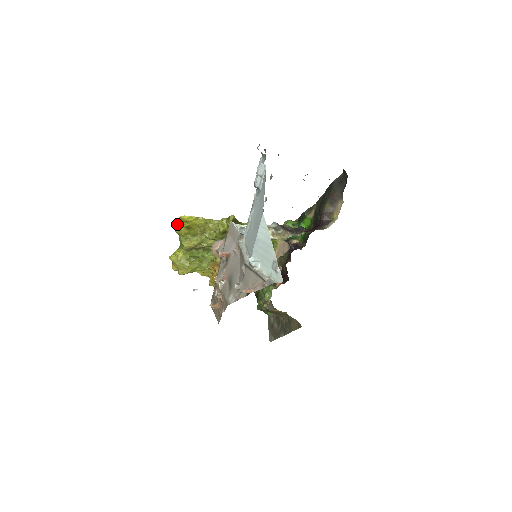
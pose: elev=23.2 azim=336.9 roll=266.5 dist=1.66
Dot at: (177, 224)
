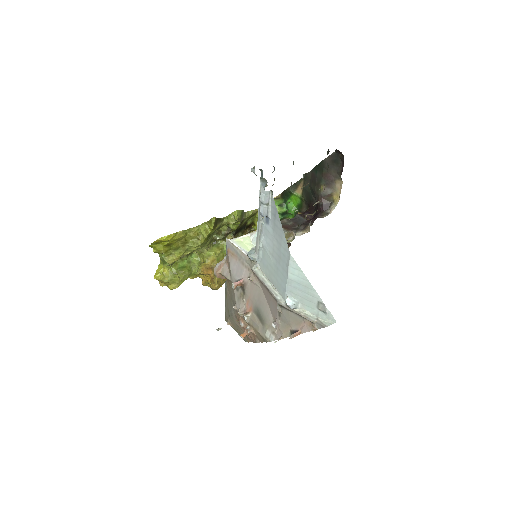
Dot at: (154, 246)
